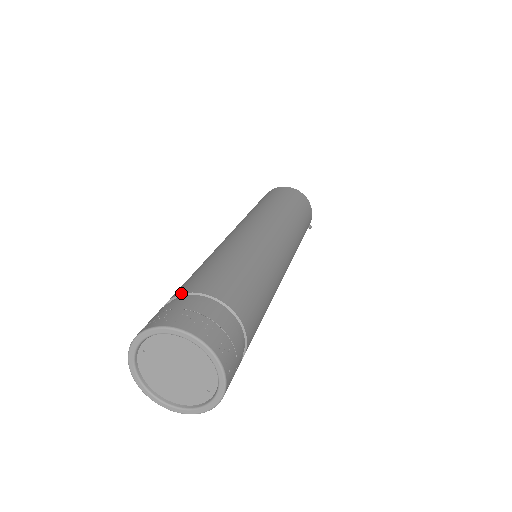
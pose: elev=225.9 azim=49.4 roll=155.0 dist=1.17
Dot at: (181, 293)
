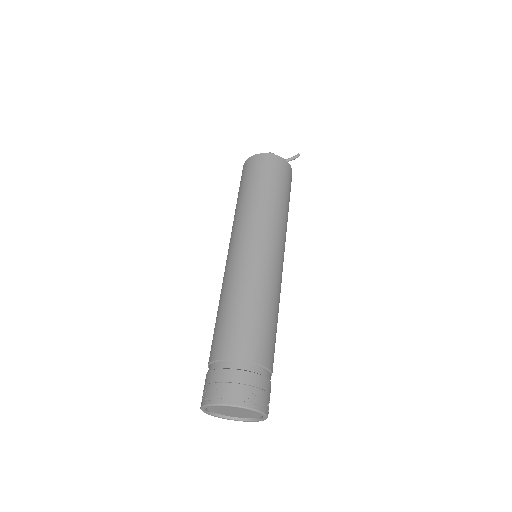
Dot at: (209, 362)
